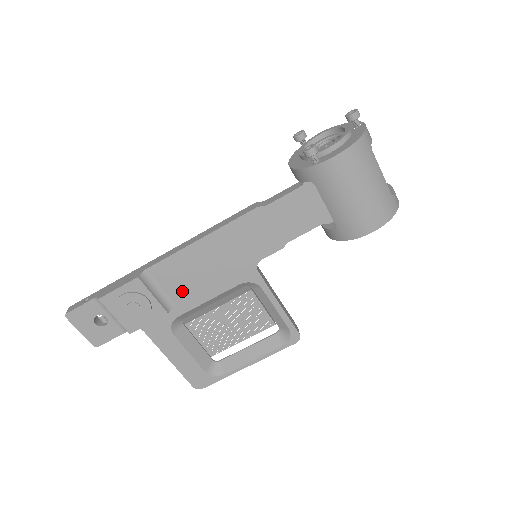
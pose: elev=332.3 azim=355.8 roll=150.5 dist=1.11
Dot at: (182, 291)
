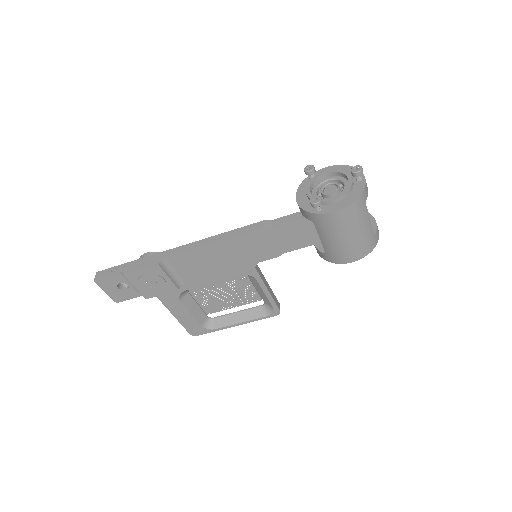
Dot at: (192, 275)
